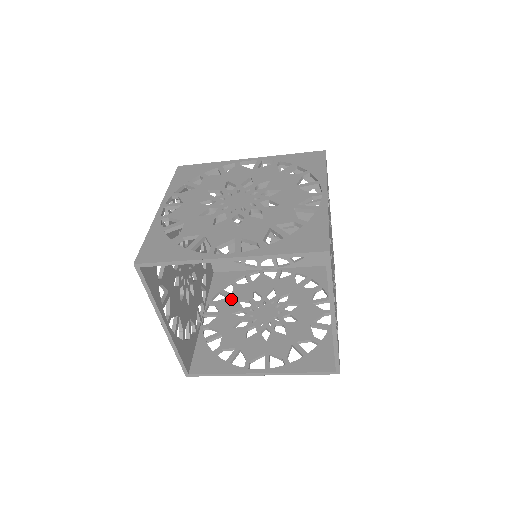
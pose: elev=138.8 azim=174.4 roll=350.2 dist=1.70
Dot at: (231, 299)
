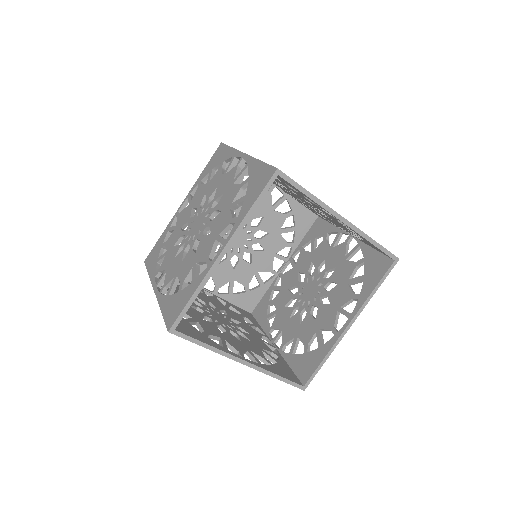
Dot at: (279, 312)
